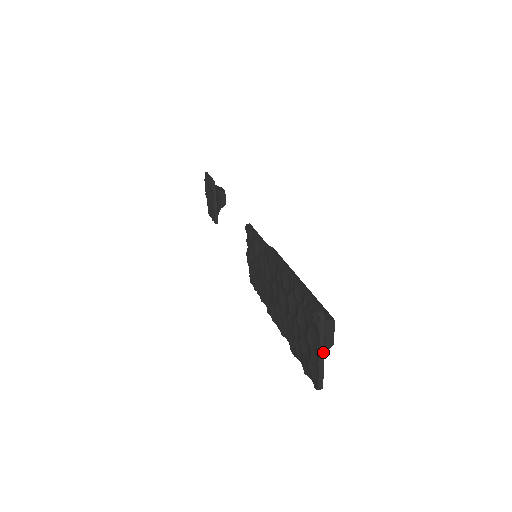
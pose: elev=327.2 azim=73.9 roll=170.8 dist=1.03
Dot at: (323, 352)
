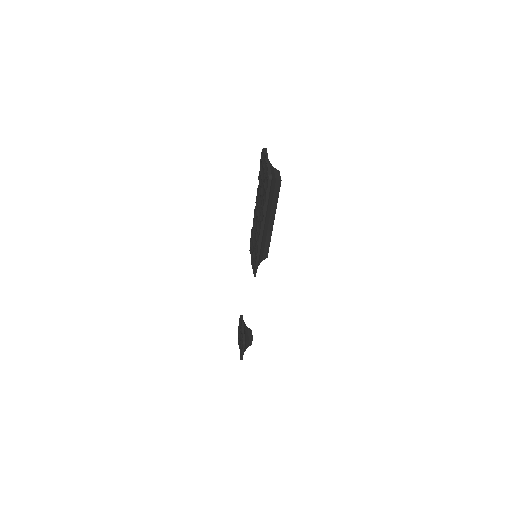
Dot at: (268, 160)
